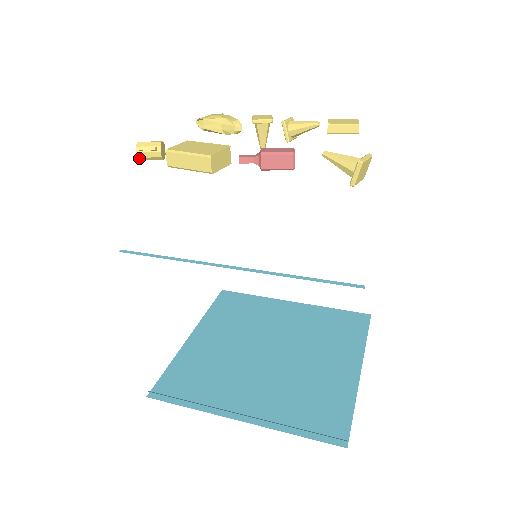
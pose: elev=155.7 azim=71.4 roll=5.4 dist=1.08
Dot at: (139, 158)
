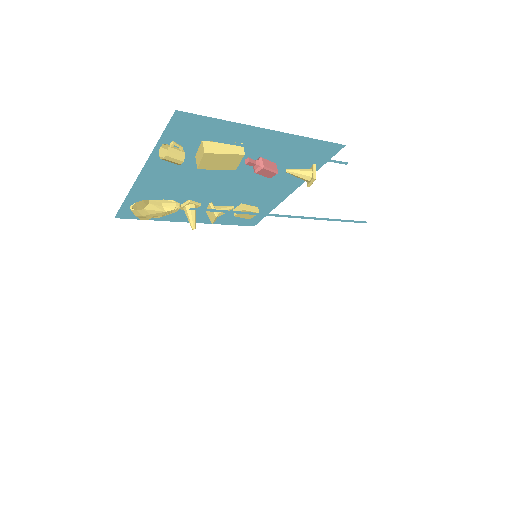
Dot at: (168, 153)
